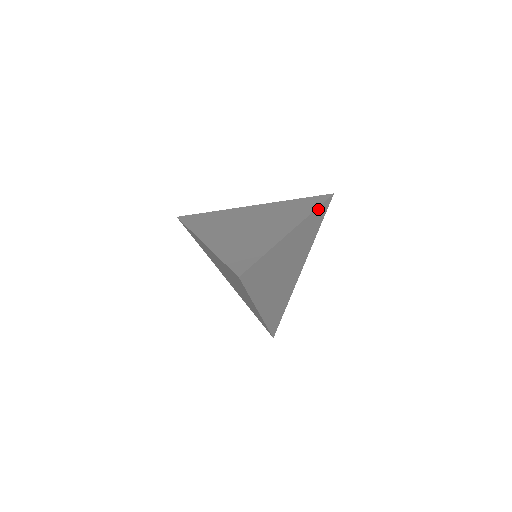
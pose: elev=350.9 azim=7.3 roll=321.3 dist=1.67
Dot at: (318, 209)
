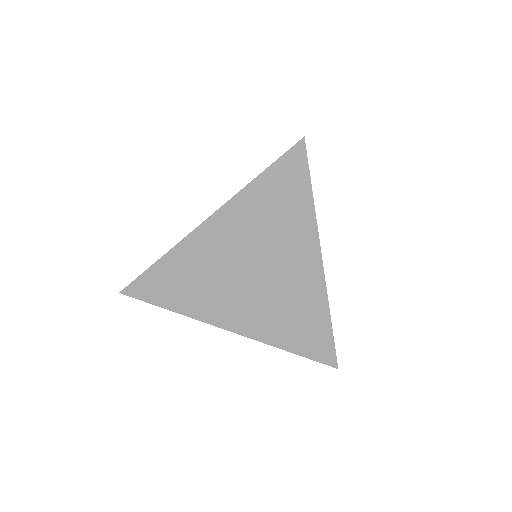
Dot at: occluded
